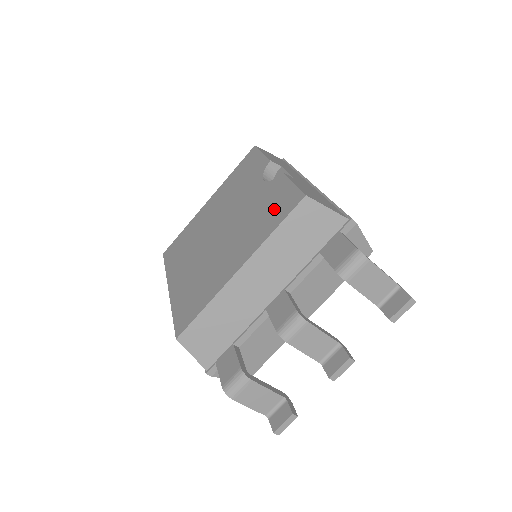
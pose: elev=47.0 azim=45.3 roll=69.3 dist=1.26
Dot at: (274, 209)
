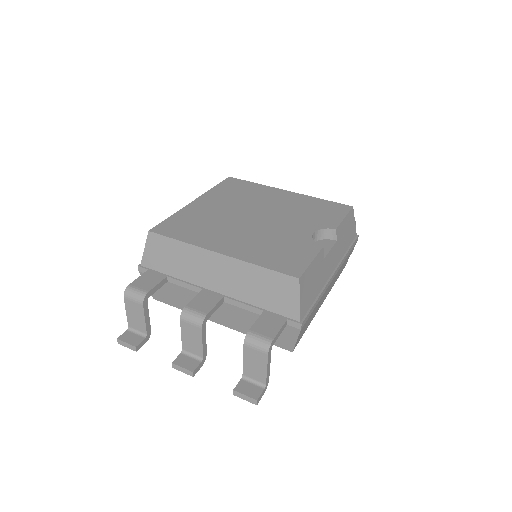
Dot at: (283, 256)
